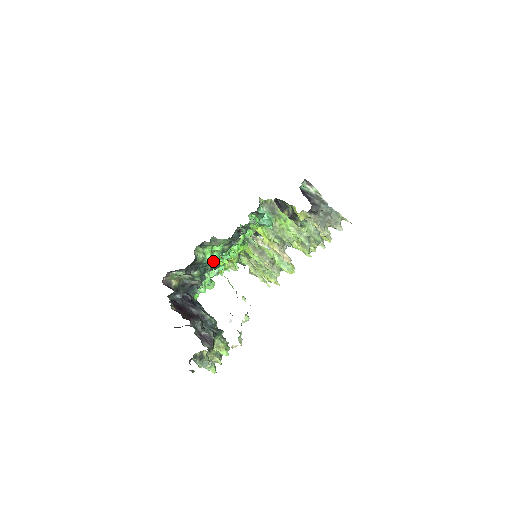
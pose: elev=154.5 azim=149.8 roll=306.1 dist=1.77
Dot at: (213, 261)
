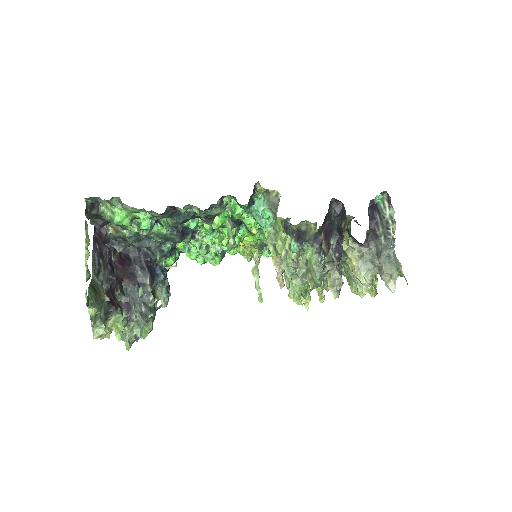
Dot at: (132, 228)
